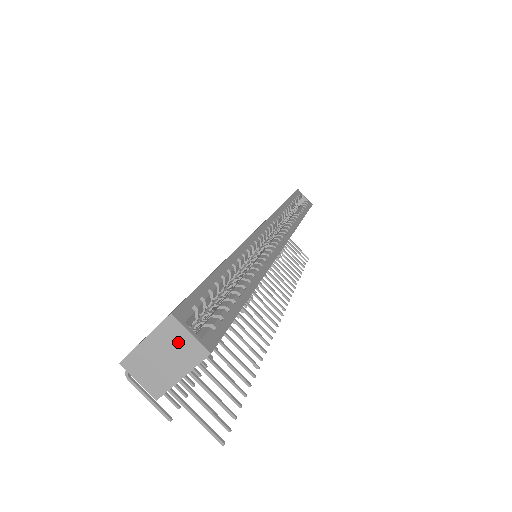
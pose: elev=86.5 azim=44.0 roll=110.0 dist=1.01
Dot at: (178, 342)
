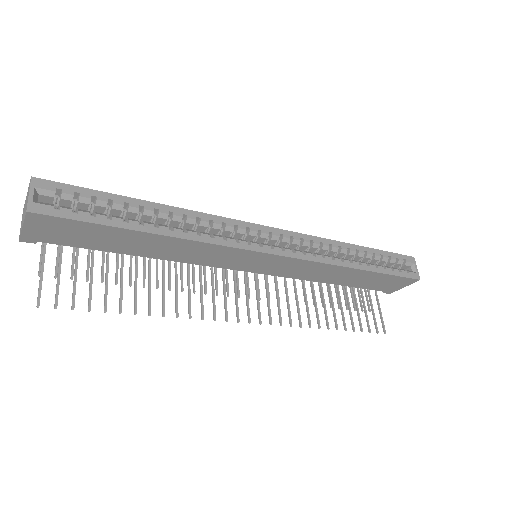
Dot at: (27, 199)
